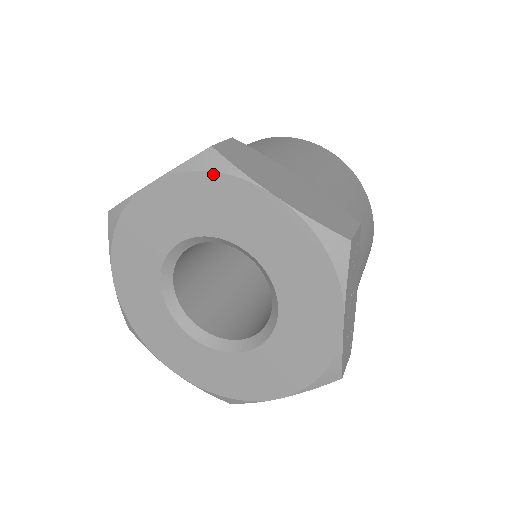
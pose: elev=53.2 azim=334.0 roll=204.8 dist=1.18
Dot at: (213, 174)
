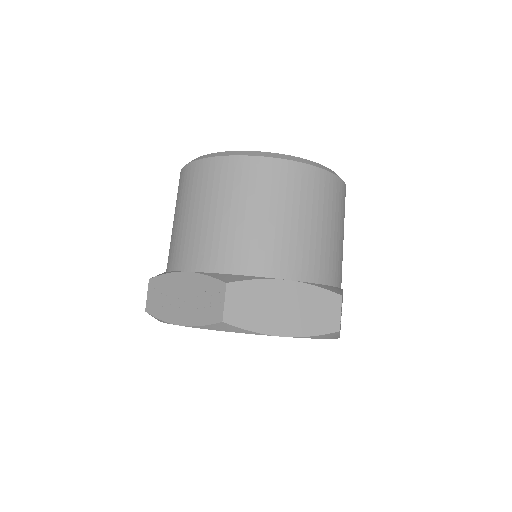
Dot at: occluded
